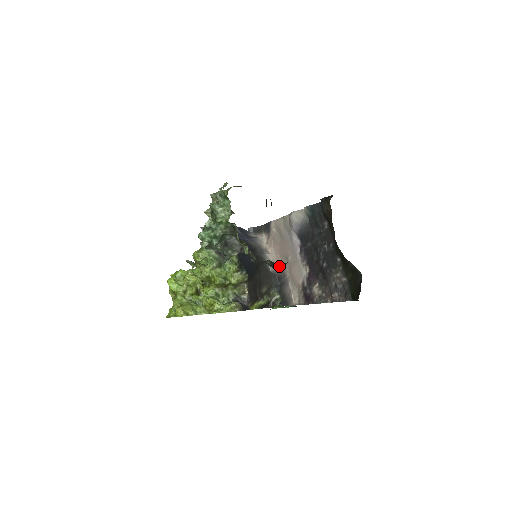
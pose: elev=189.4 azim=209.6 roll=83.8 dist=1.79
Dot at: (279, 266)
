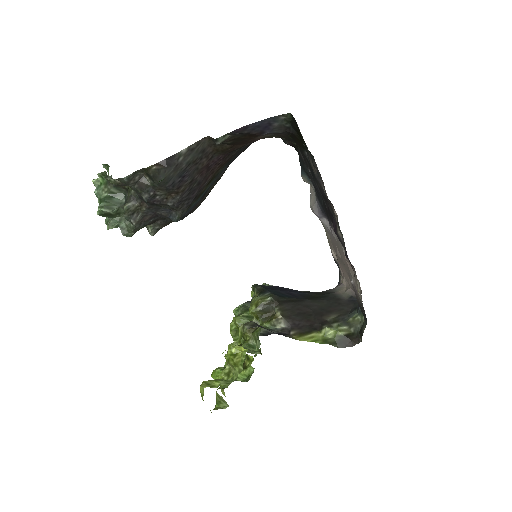
Dot at: (150, 169)
